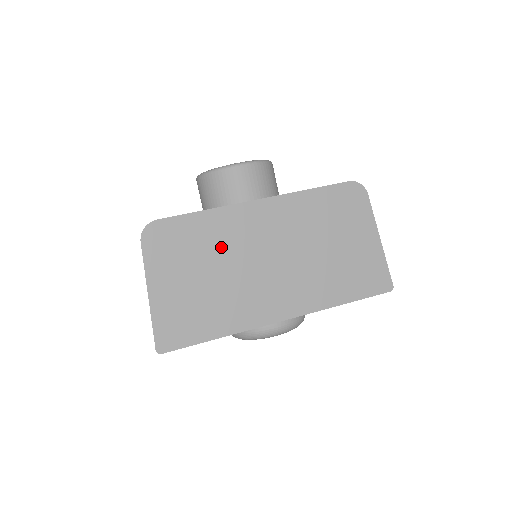
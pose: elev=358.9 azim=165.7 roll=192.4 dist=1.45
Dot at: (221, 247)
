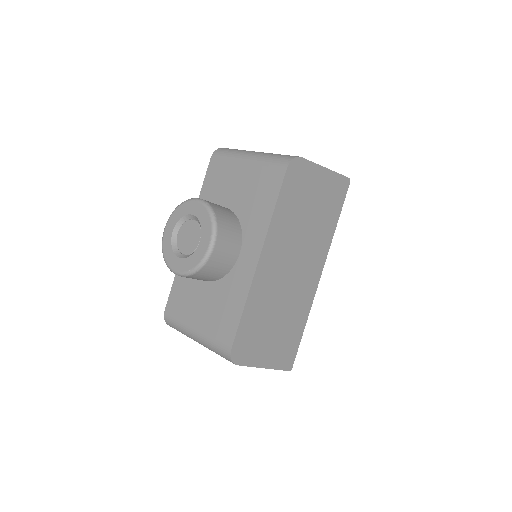
Dot at: (268, 304)
